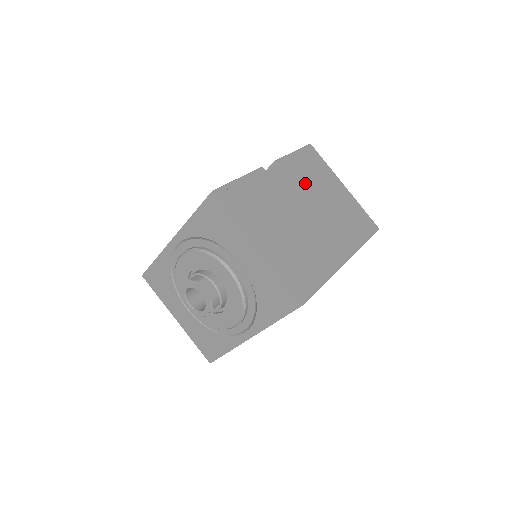
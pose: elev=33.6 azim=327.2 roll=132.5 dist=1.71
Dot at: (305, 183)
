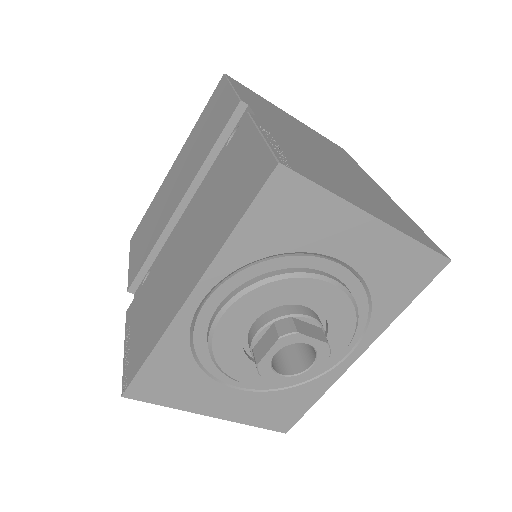
Dot at: (280, 120)
